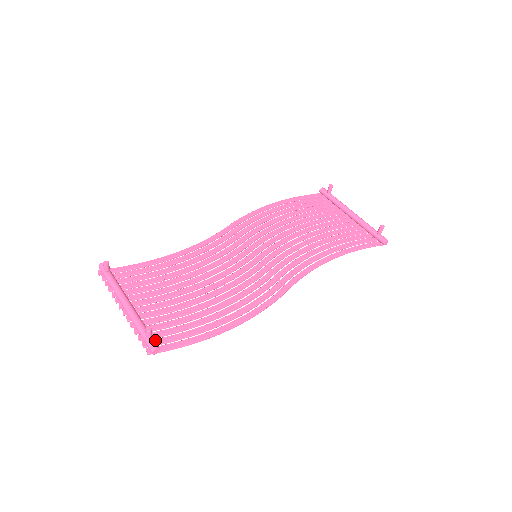
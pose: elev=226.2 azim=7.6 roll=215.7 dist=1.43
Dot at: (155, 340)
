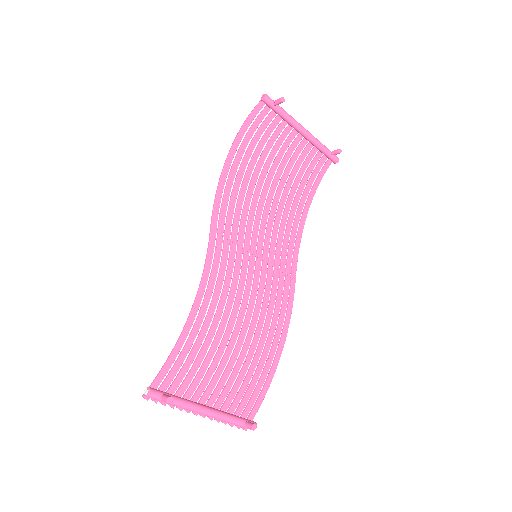
Dot at: (243, 416)
